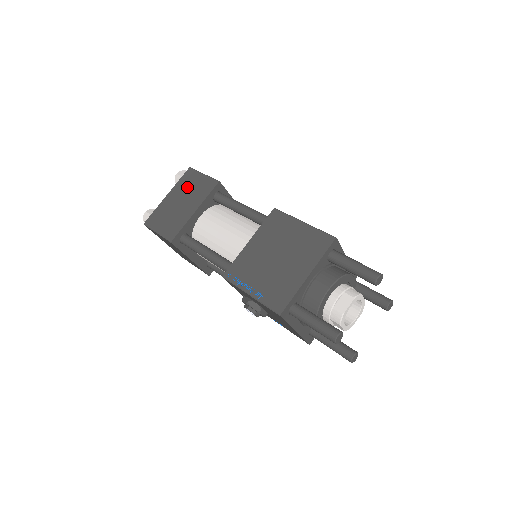
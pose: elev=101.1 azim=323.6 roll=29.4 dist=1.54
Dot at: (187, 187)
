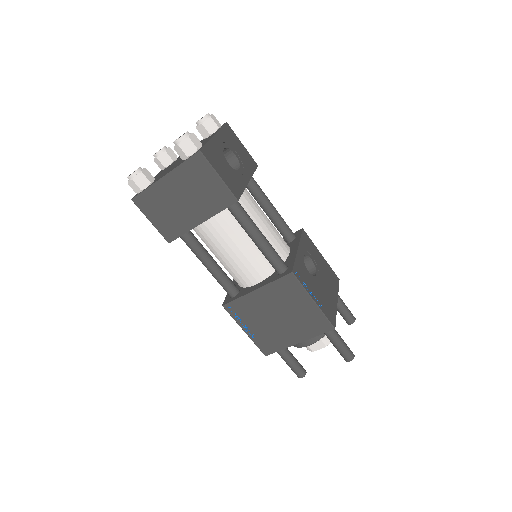
Dot at: (193, 183)
